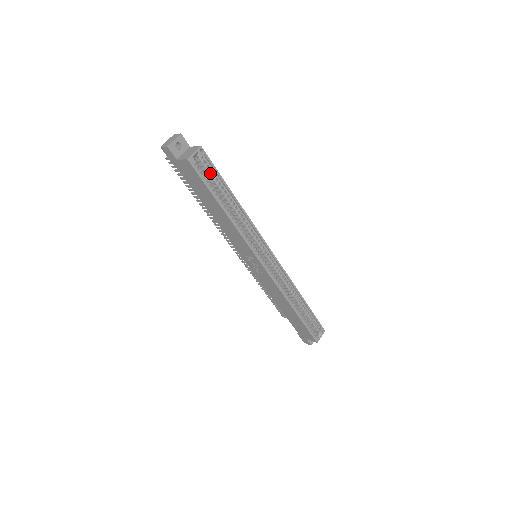
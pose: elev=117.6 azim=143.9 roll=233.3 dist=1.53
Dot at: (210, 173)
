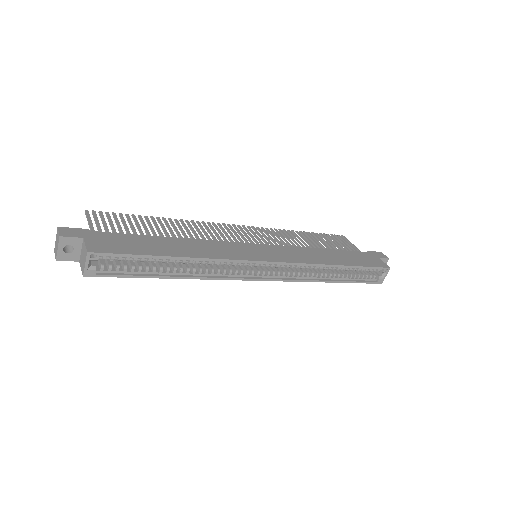
Dot at: (125, 260)
